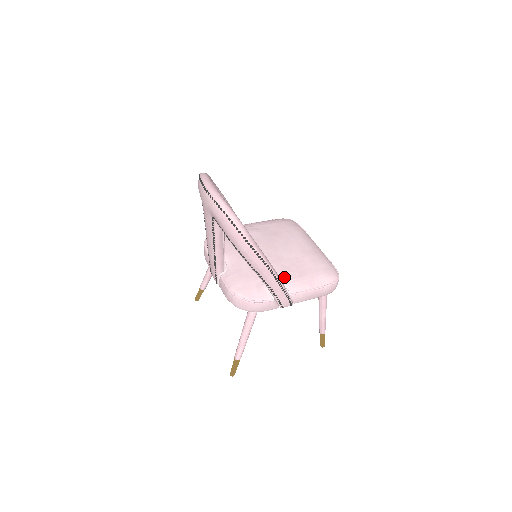
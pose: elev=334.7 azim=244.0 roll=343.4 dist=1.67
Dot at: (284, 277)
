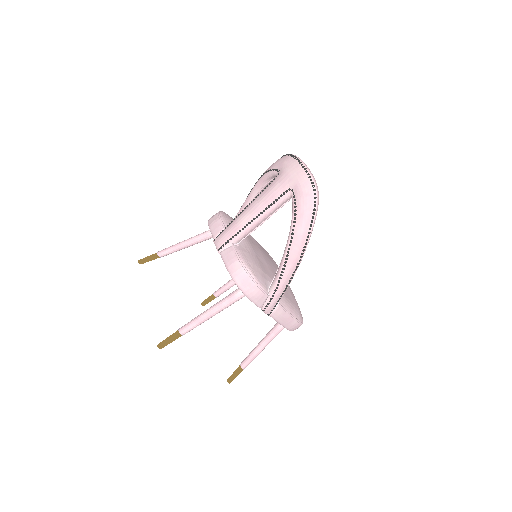
Dot at: occluded
